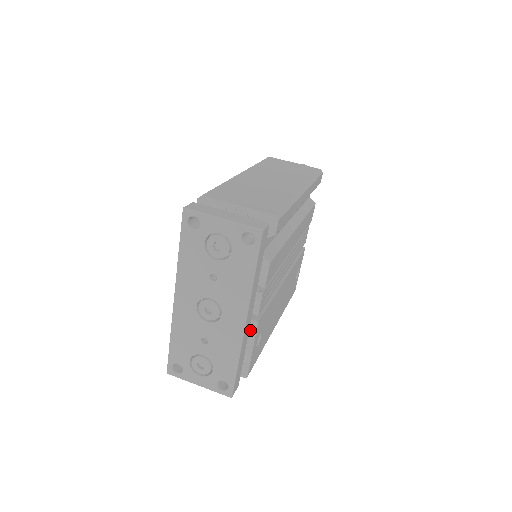
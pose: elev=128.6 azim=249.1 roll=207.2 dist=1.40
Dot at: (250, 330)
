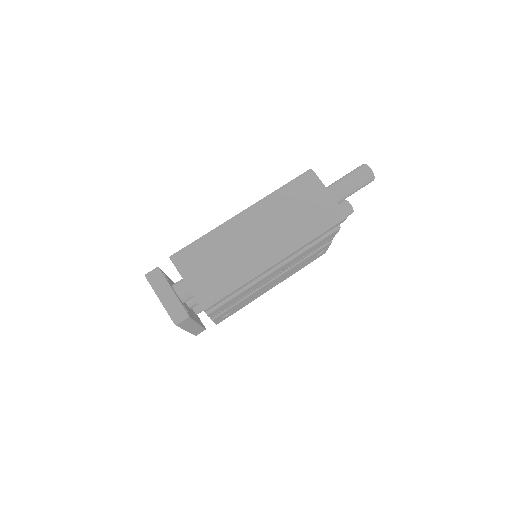
Dot at: occluded
